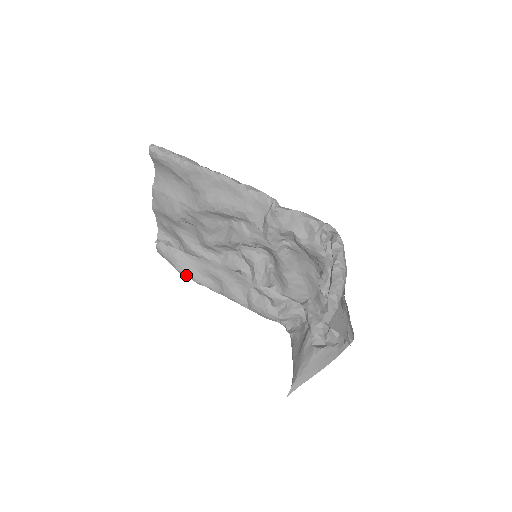
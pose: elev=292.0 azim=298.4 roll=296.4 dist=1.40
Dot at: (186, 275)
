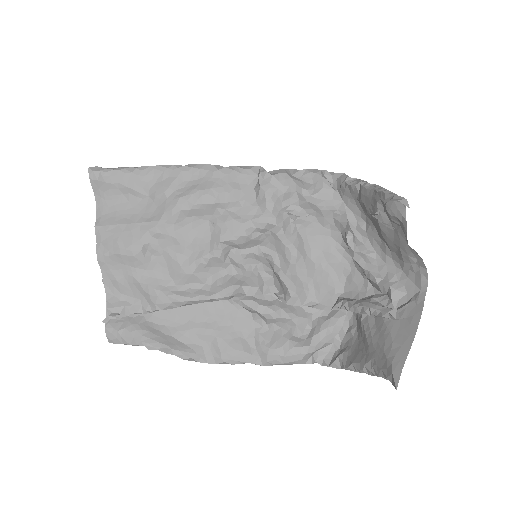
Dot at: (160, 348)
